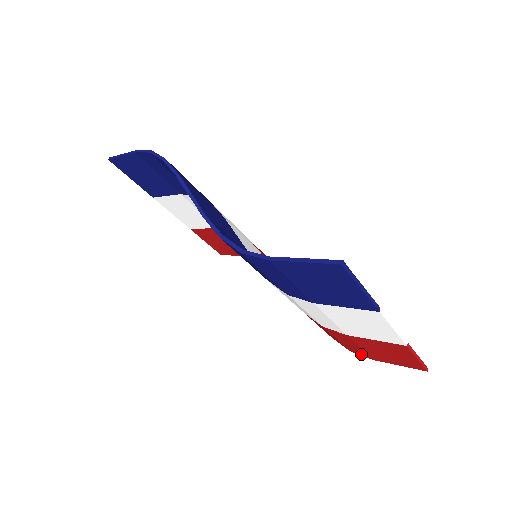
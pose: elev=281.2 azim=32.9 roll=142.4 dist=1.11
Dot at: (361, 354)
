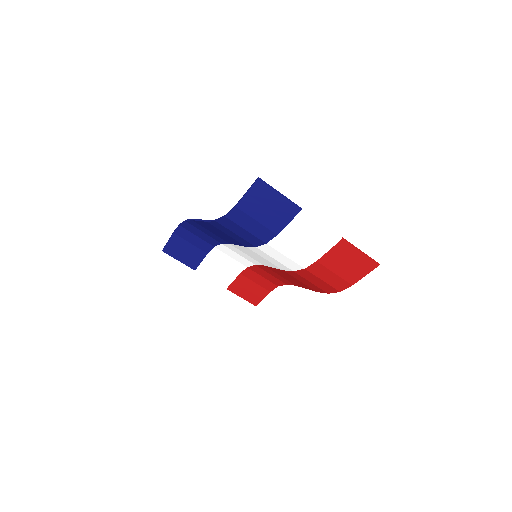
Dot at: (344, 286)
